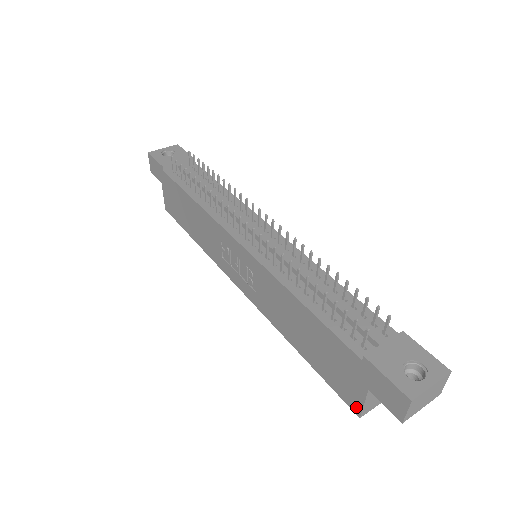
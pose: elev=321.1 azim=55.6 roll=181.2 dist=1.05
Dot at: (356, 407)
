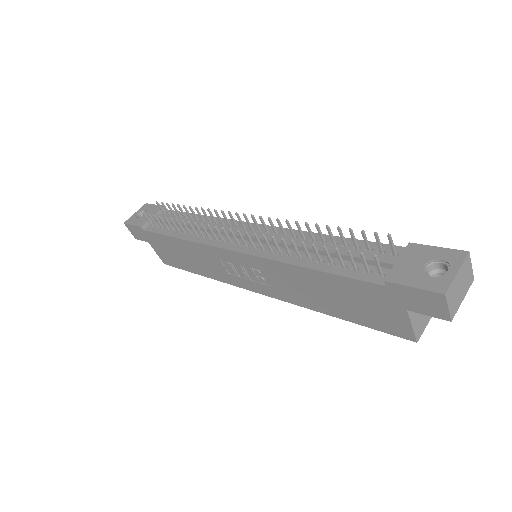
Dot at: (408, 334)
